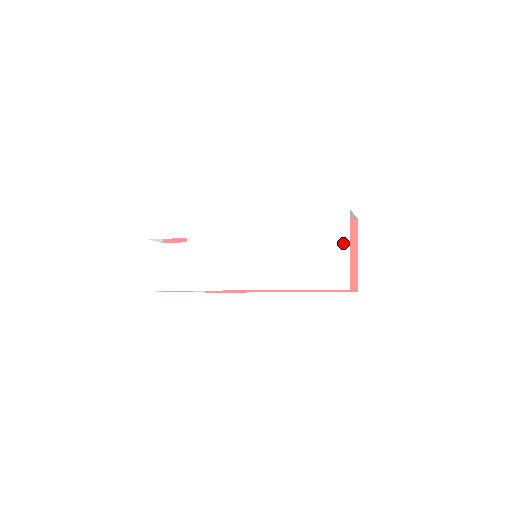
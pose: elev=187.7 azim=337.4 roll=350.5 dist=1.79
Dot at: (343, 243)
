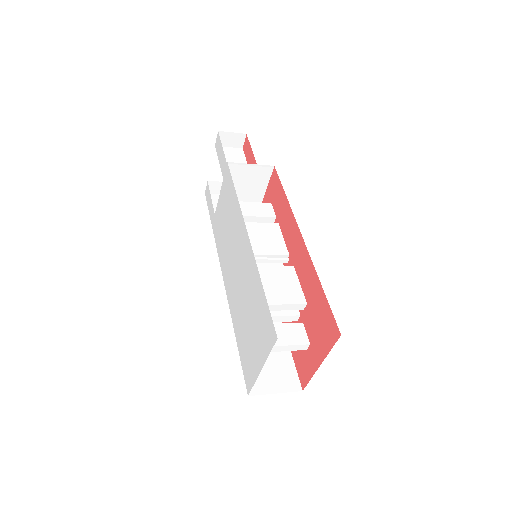
Dot at: (261, 357)
